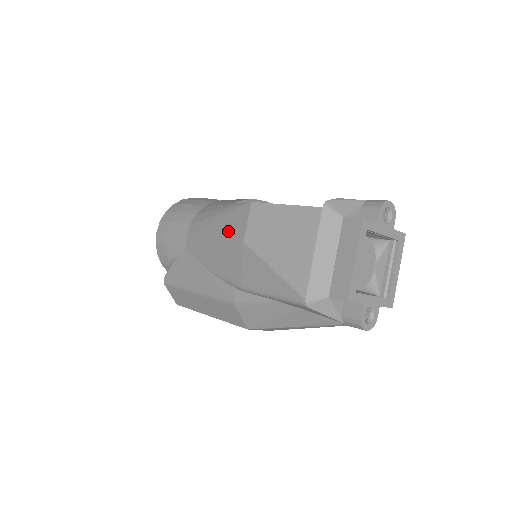
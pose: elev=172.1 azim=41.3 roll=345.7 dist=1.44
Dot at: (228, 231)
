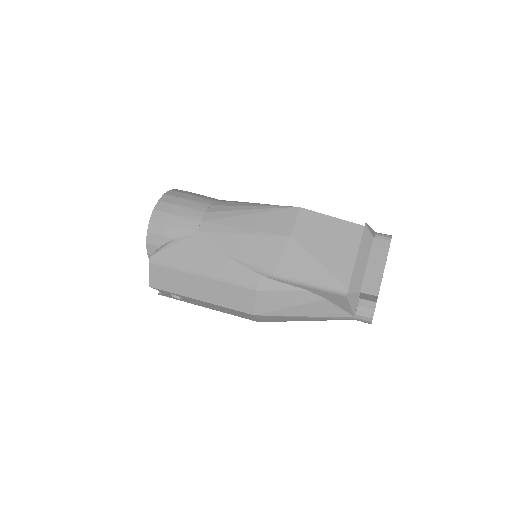
Dot at: (268, 225)
